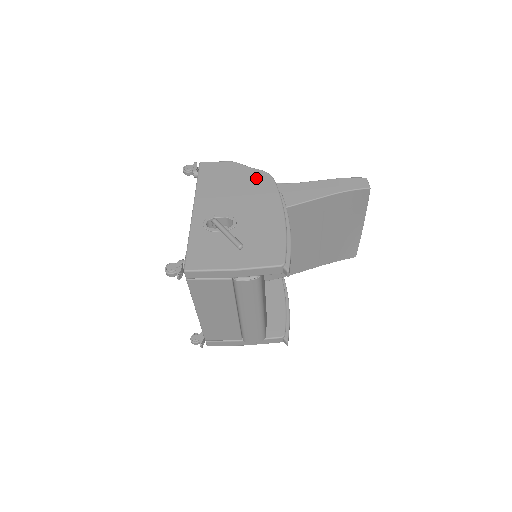
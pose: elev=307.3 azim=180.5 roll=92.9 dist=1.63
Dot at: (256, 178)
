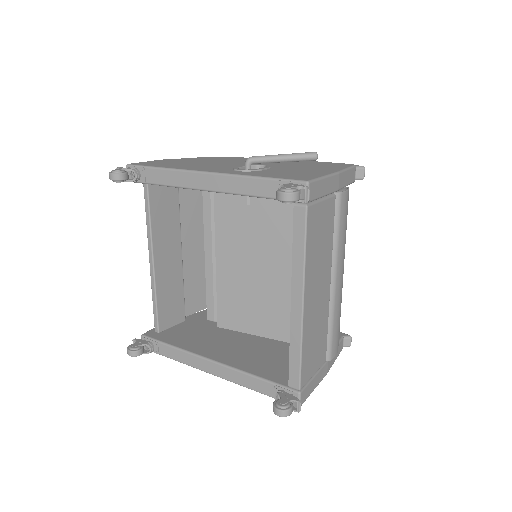
Dot at: (210, 158)
